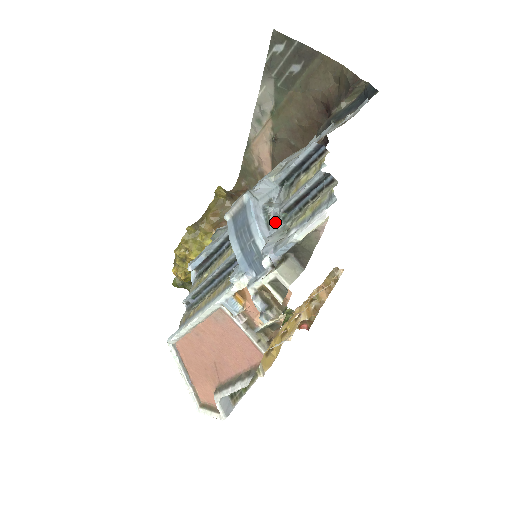
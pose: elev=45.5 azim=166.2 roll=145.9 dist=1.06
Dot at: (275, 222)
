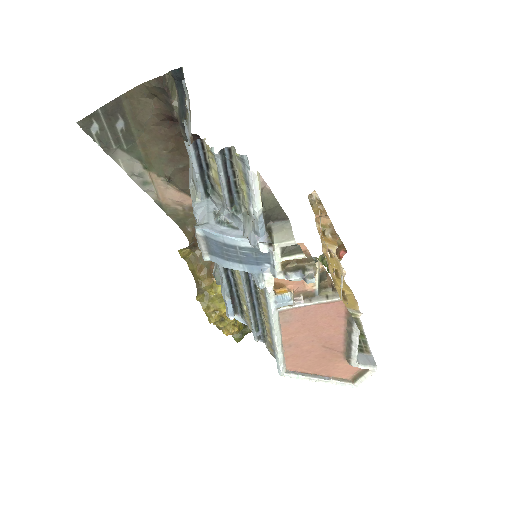
Dot at: (235, 220)
